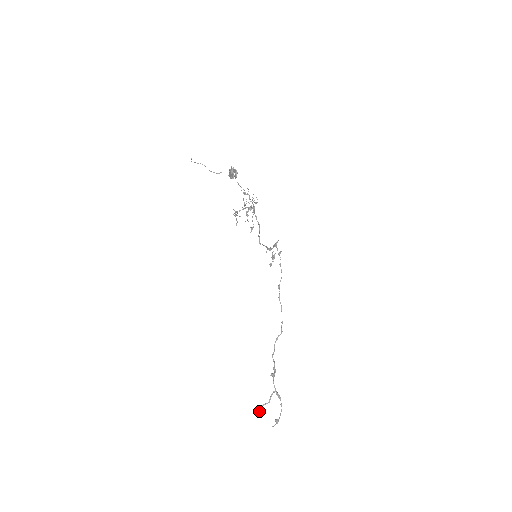
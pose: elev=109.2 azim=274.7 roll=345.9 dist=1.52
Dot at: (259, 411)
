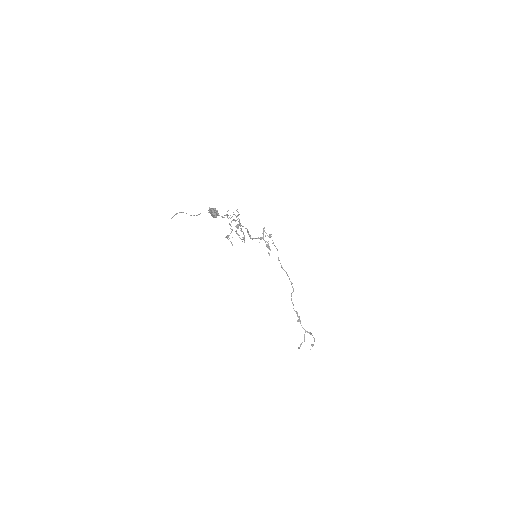
Dot at: occluded
